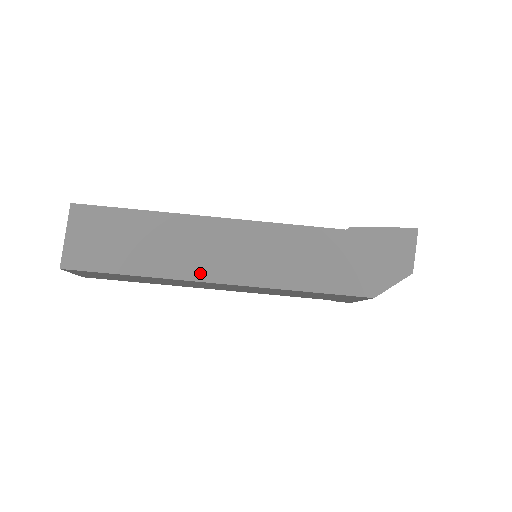
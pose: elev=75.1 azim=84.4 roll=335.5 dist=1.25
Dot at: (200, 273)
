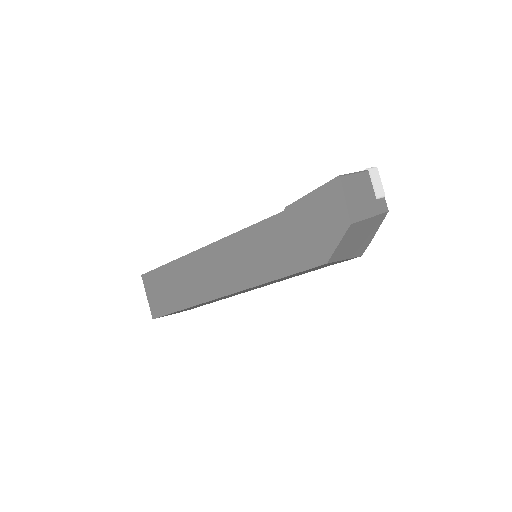
Dot at: (212, 293)
